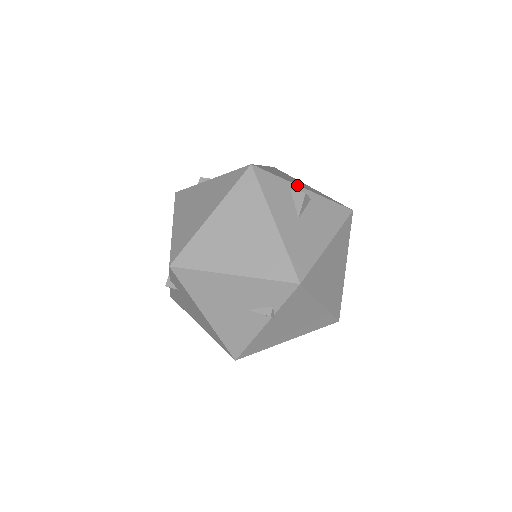
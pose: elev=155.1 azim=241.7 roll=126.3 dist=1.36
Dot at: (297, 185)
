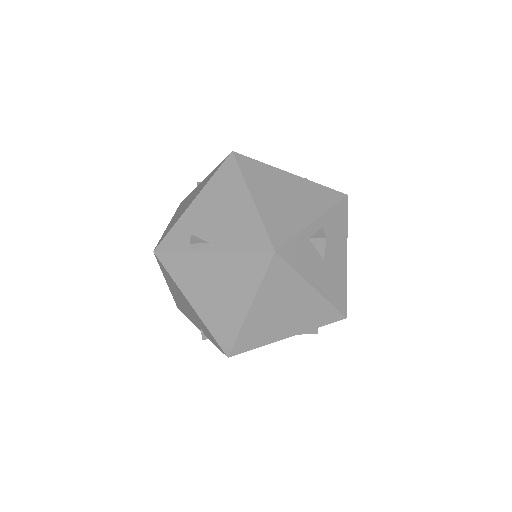
Dot at: (309, 225)
